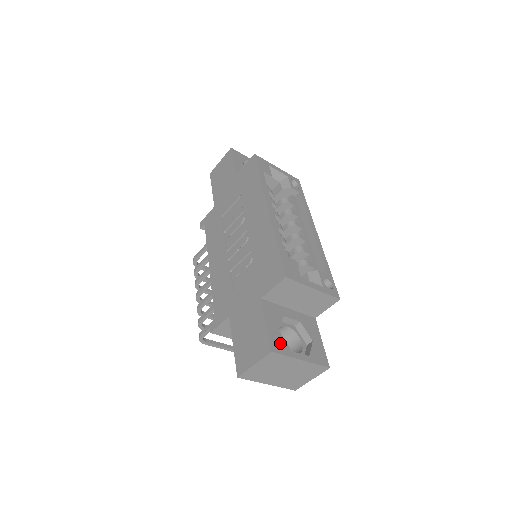
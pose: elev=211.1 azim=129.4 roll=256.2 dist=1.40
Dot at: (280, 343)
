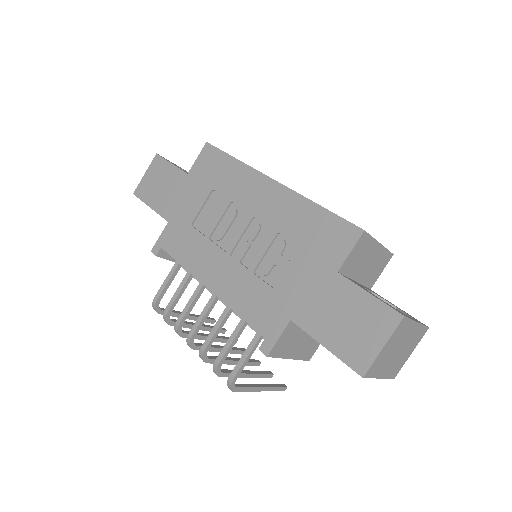
Dot at: (395, 309)
